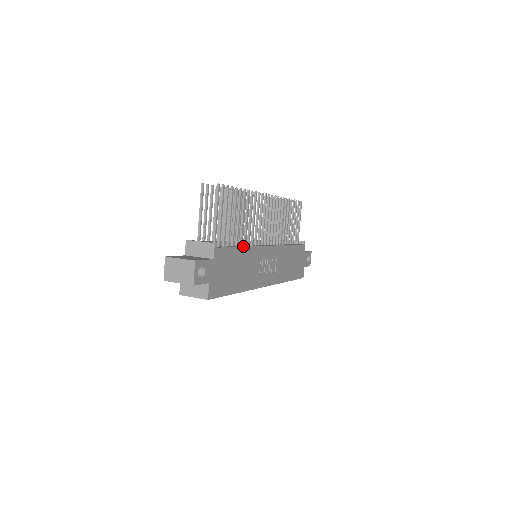
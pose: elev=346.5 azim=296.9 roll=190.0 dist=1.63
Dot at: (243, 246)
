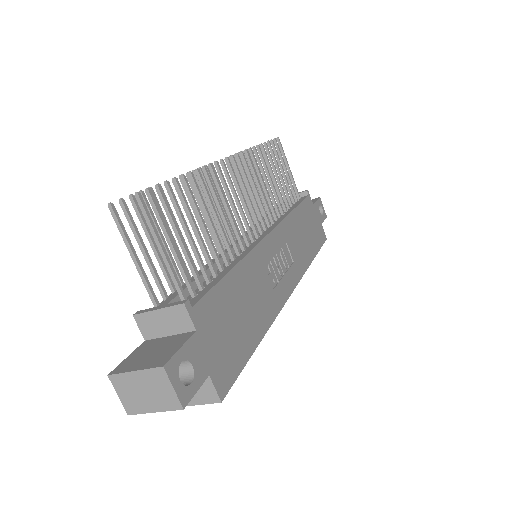
Dot at: (233, 265)
